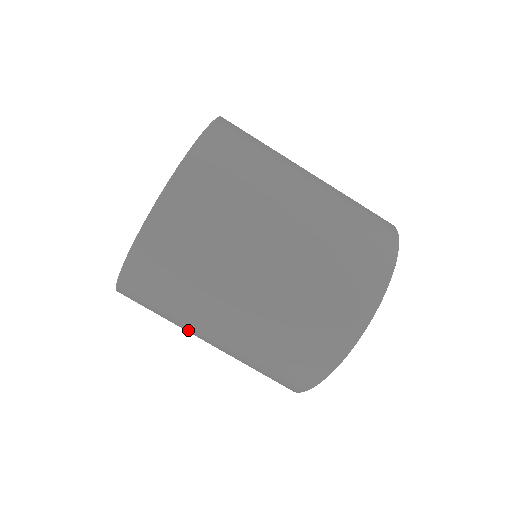
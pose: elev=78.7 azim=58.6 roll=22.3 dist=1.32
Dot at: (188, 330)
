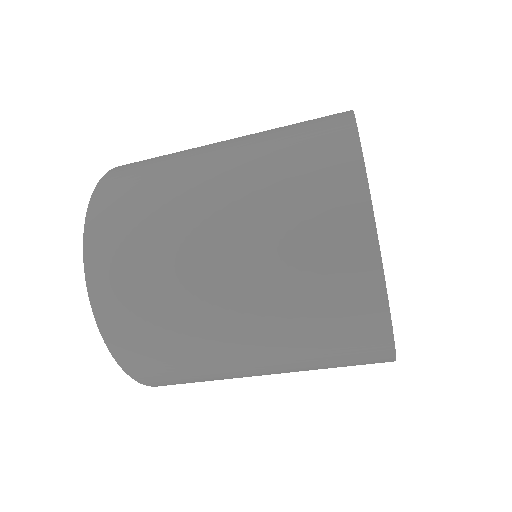
Dot at: occluded
